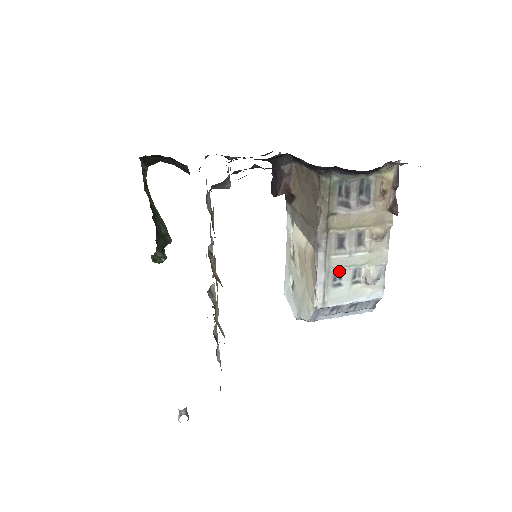
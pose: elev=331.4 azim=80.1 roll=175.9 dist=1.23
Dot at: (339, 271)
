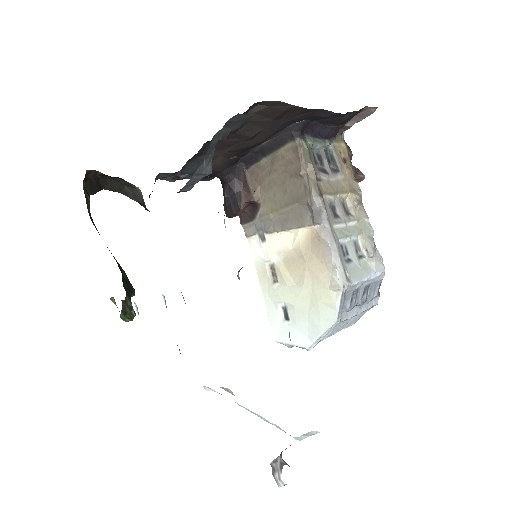
Dot at: (343, 245)
